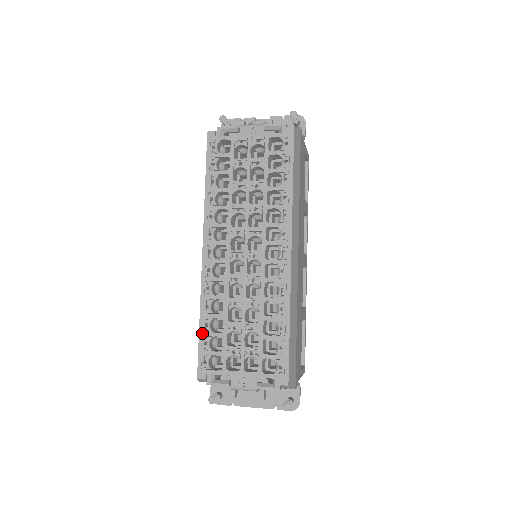
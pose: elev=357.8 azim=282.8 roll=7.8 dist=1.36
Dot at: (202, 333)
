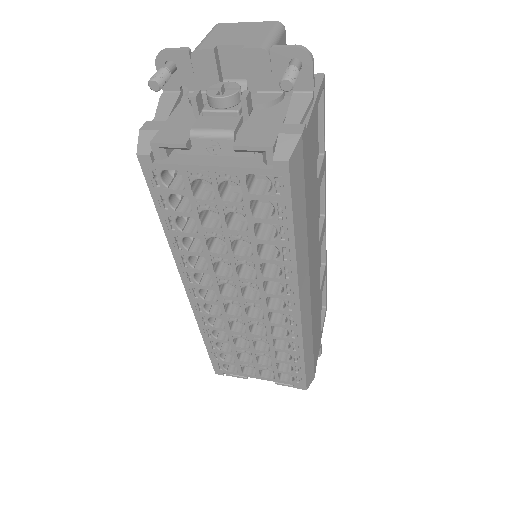
Dot at: (210, 350)
